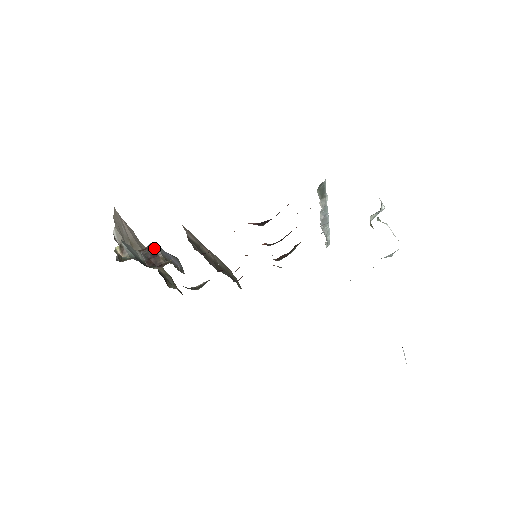
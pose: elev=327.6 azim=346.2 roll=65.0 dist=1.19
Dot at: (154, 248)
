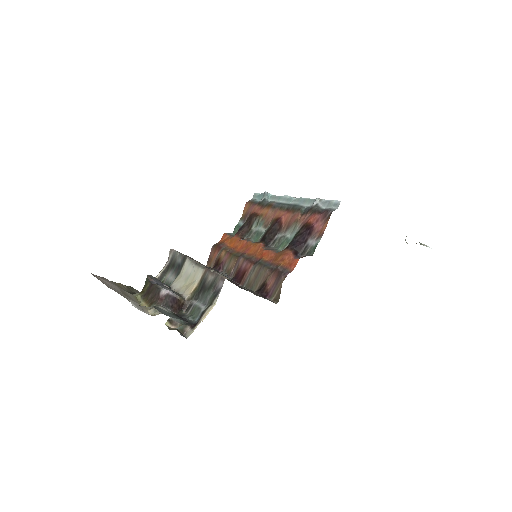
Dot at: (169, 294)
